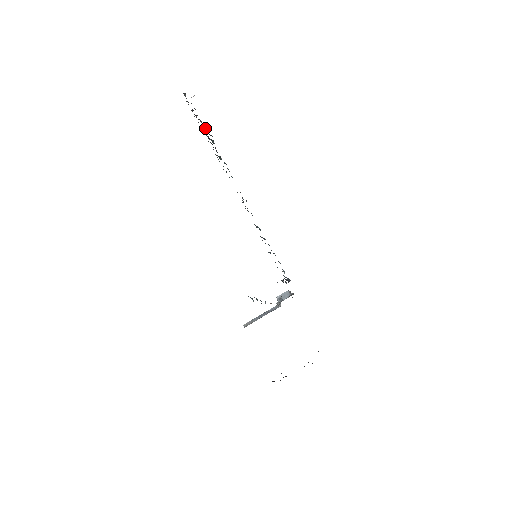
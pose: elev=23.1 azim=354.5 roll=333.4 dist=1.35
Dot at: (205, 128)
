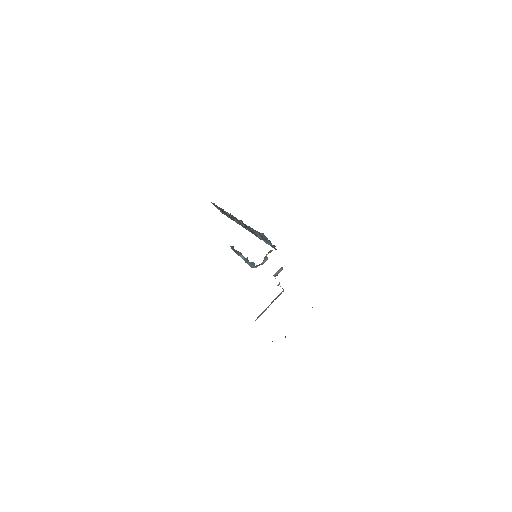
Dot at: (227, 215)
